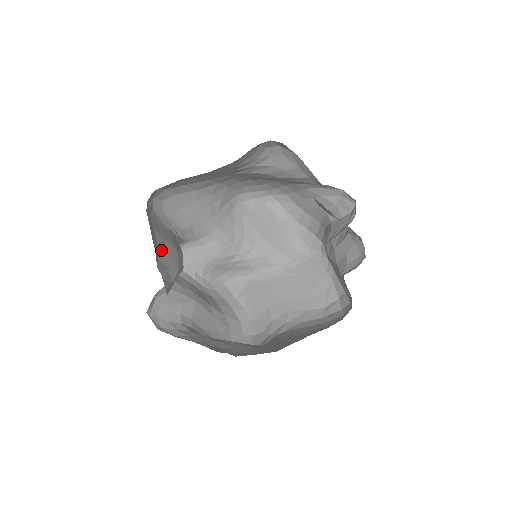
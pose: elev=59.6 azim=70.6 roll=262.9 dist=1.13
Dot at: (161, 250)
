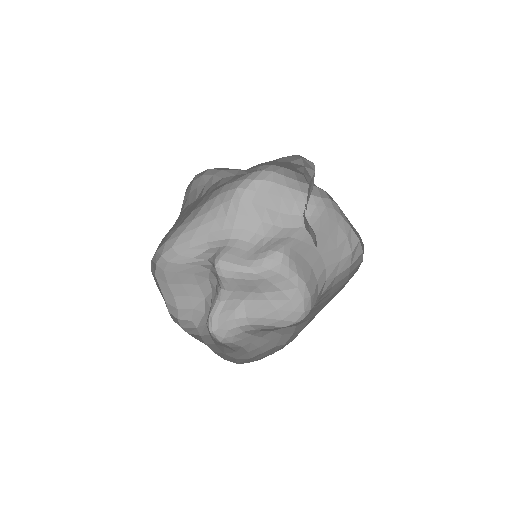
Dot at: (179, 299)
